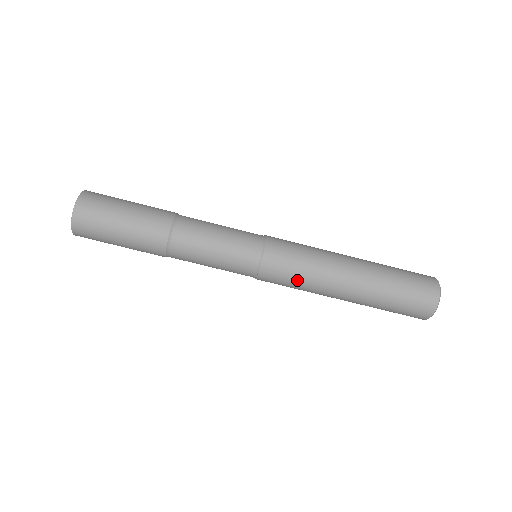
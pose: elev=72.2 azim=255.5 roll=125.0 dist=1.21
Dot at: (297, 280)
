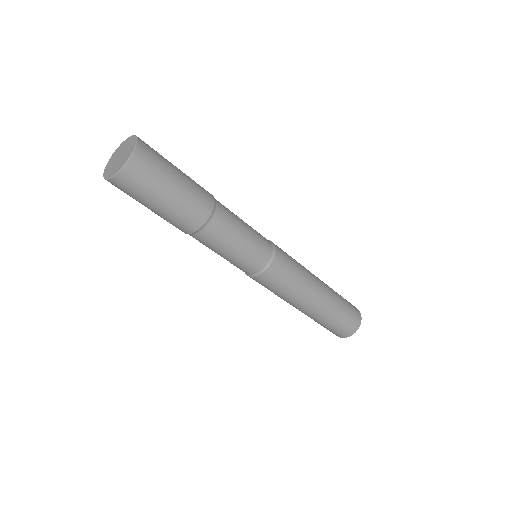
Dot at: (288, 285)
